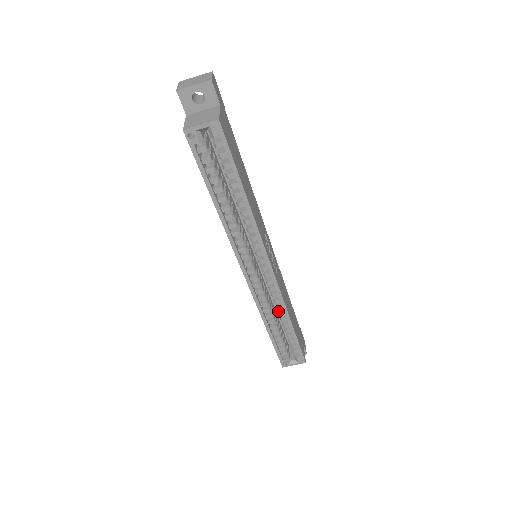
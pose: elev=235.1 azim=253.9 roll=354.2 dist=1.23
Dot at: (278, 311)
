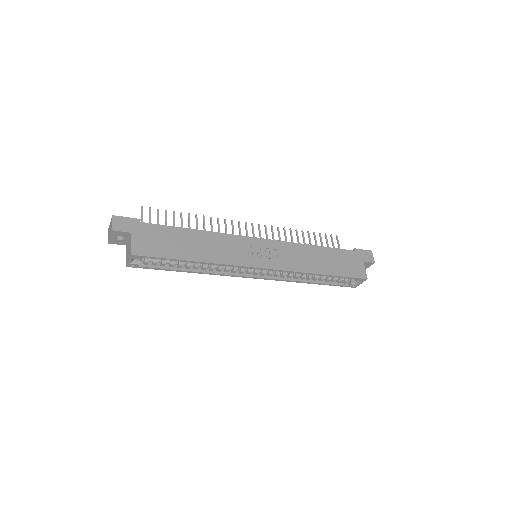
Dot at: occluded
